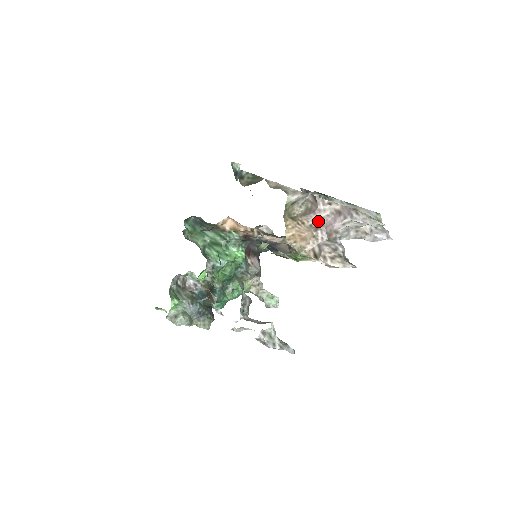
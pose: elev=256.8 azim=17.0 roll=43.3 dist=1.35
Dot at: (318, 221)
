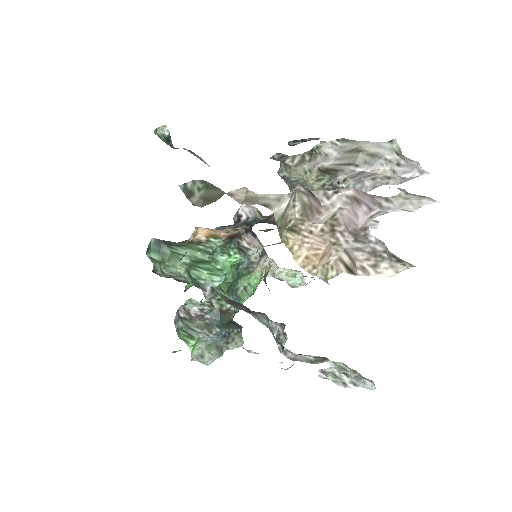
Dot at: (329, 220)
